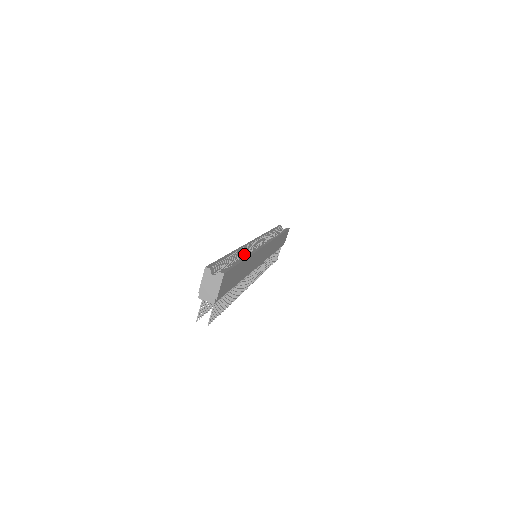
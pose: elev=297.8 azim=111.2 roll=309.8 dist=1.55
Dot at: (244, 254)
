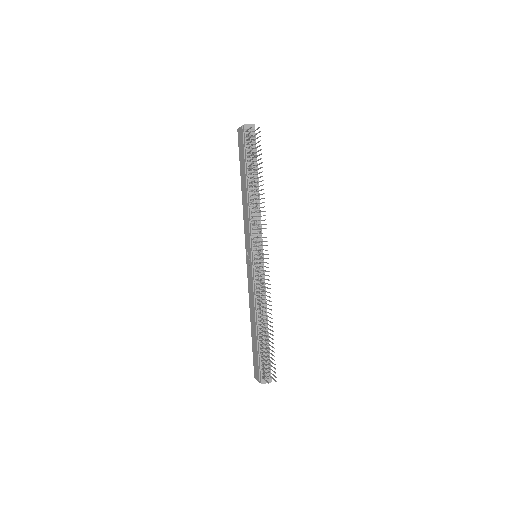
Dot at: occluded
